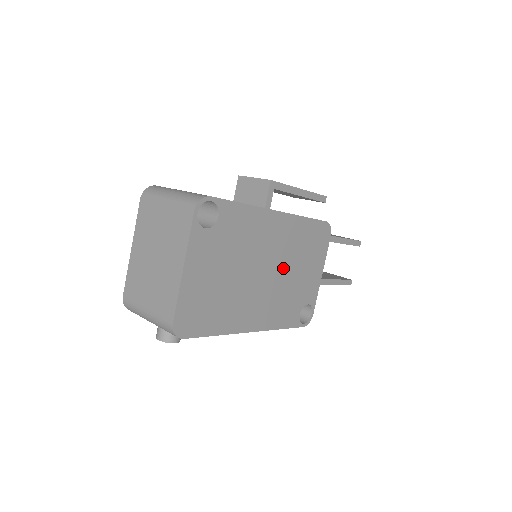
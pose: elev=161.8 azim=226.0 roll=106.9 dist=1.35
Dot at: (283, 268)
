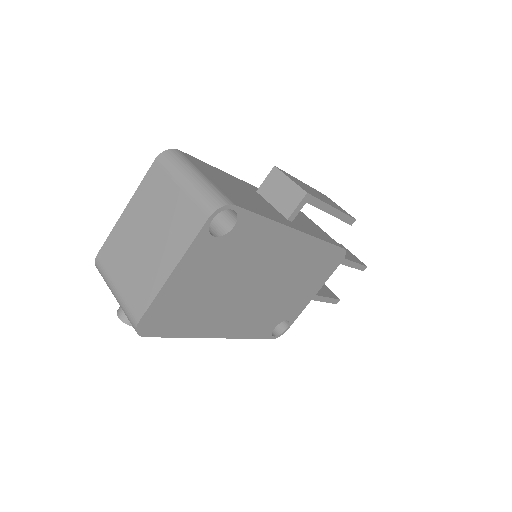
Dot at: (279, 285)
